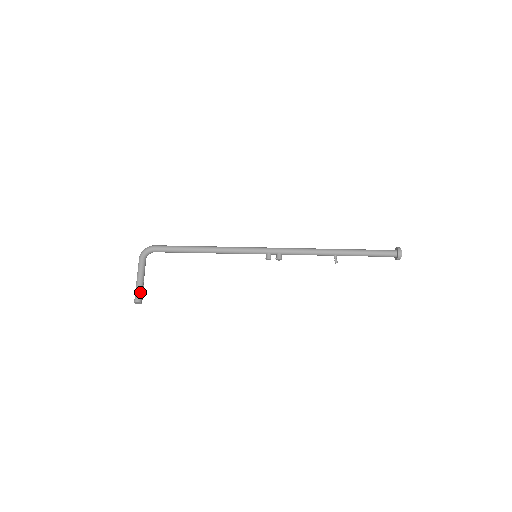
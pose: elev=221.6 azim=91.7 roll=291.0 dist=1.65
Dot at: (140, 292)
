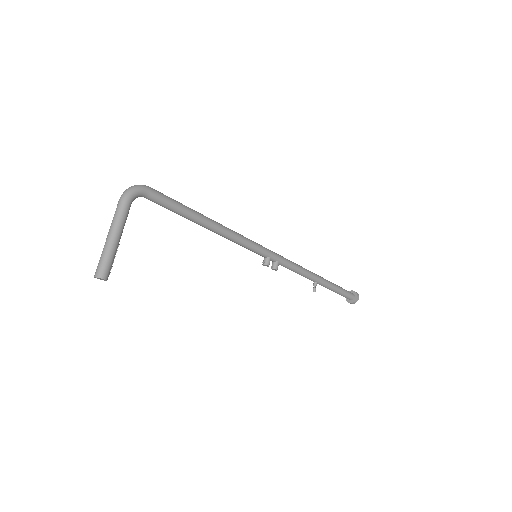
Dot at: (112, 262)
